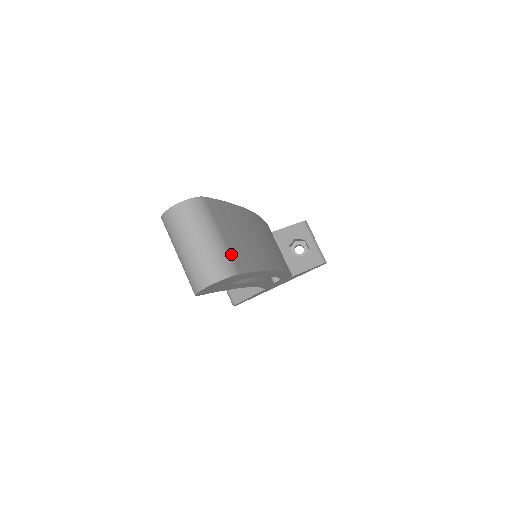
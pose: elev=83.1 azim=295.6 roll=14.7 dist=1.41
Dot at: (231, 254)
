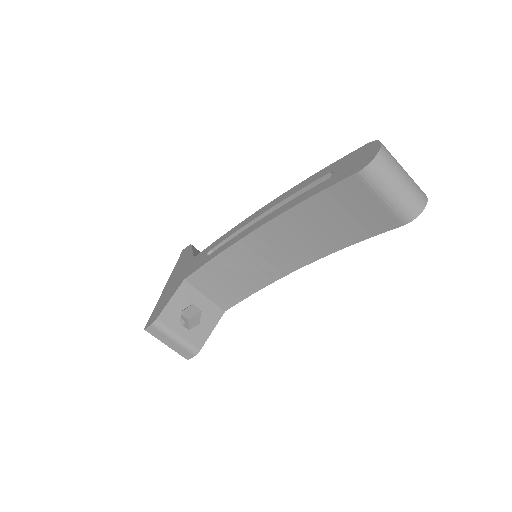
Dot at: occluded
